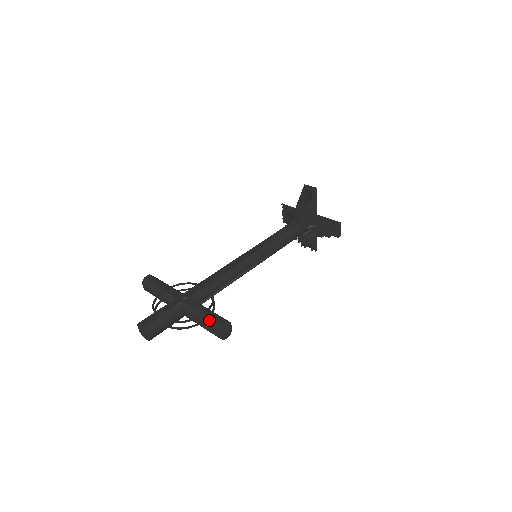
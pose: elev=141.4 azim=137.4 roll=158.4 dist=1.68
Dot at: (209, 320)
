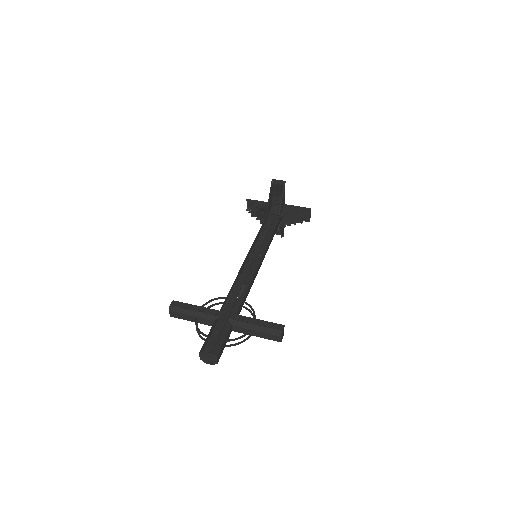
Dot at: (266, 329)
